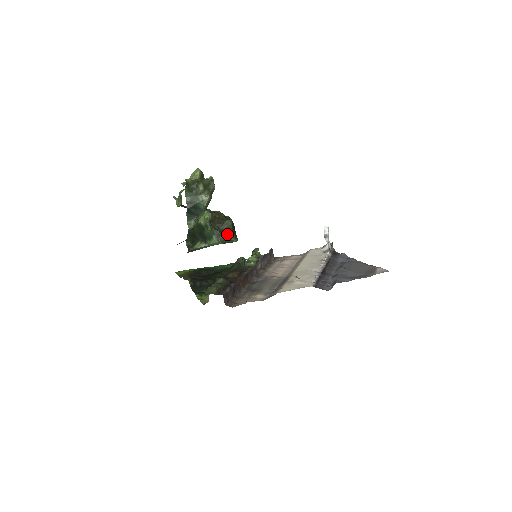
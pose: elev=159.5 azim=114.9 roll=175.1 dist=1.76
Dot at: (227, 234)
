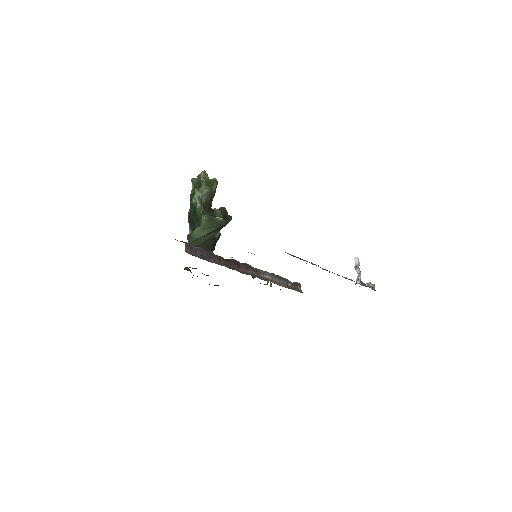
Dot at: (213, 211)
